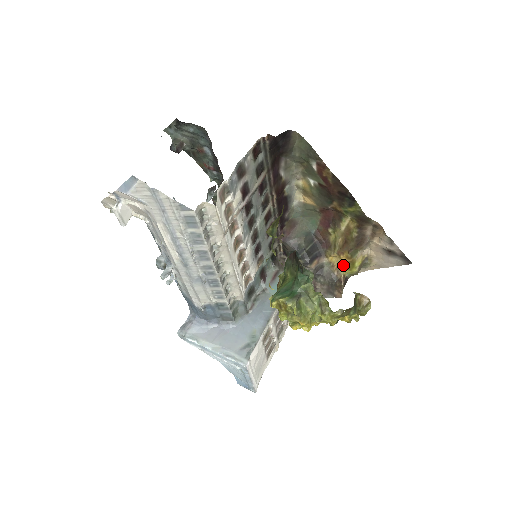
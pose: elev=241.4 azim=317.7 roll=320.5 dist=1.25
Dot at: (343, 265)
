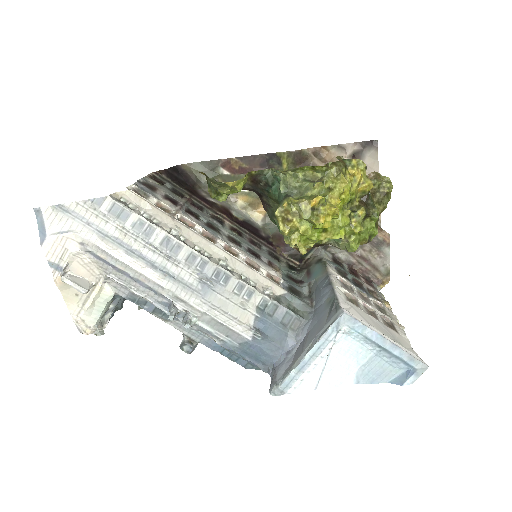
Dot at: occluded
